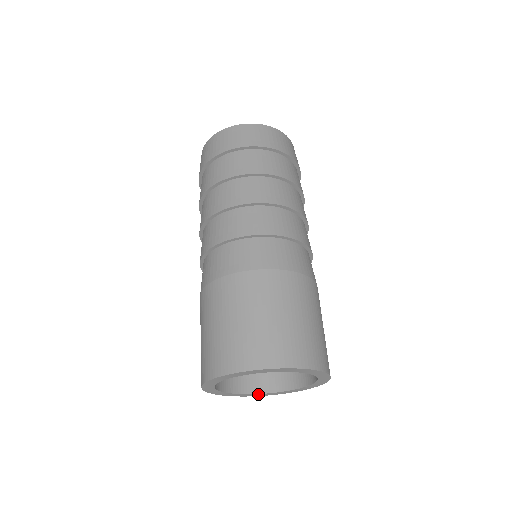
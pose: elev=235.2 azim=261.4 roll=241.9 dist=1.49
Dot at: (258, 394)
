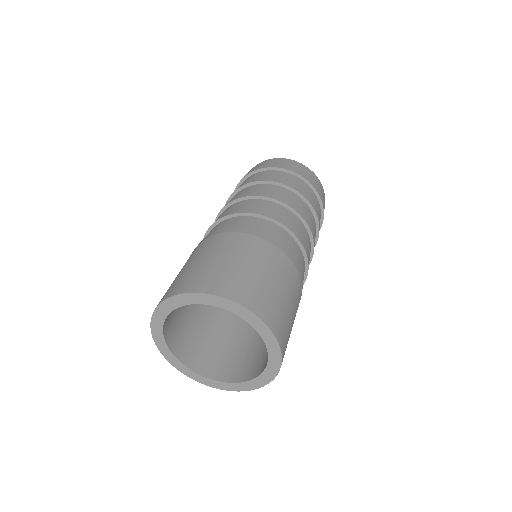
Dot at: (234, 384)
